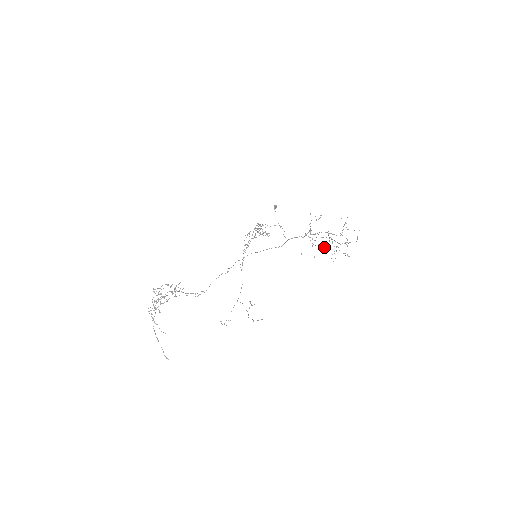
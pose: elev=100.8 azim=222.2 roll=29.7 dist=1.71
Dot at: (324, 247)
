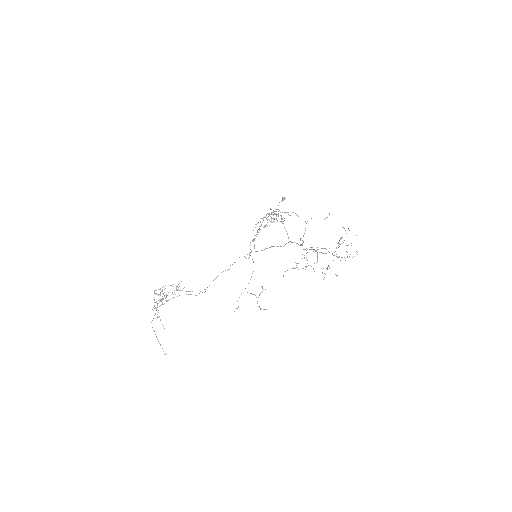
Dot at: occluded
